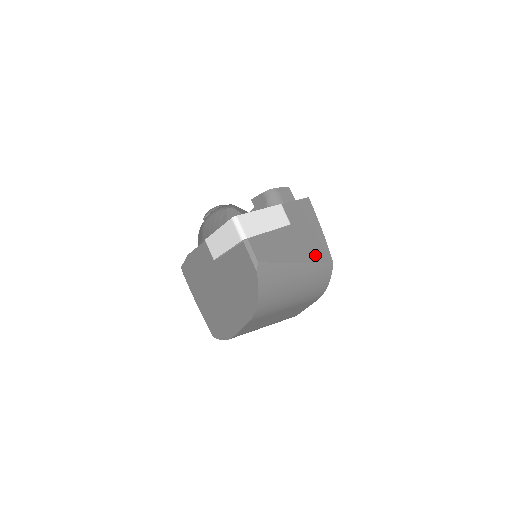
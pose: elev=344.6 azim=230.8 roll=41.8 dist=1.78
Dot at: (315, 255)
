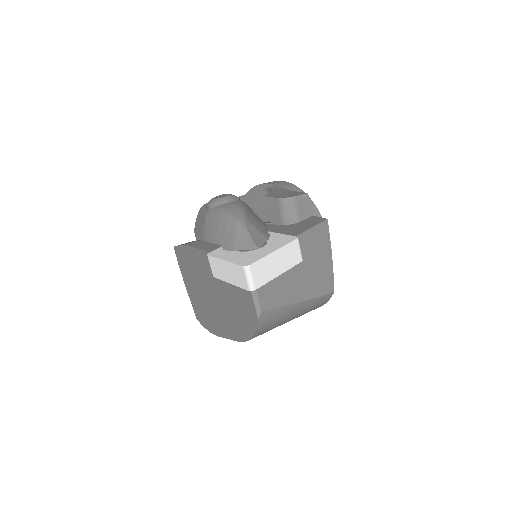
Dot at: (319, 288)
